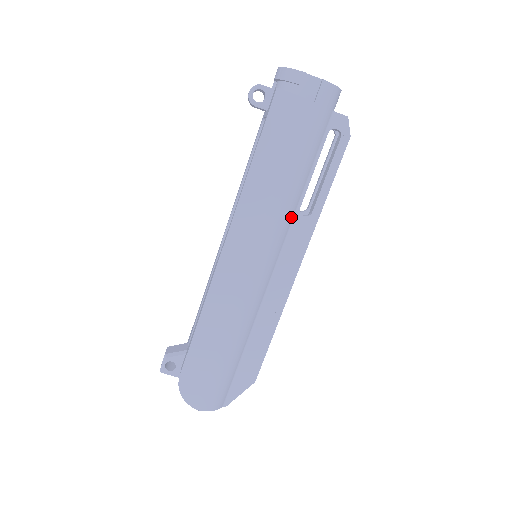
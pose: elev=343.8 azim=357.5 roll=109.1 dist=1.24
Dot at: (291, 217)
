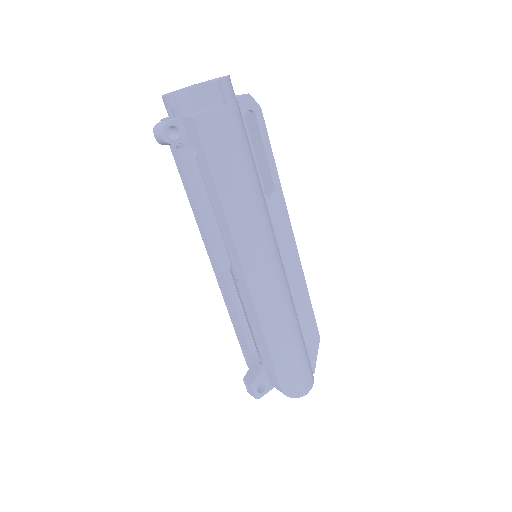
Dot at: (266, 206)
